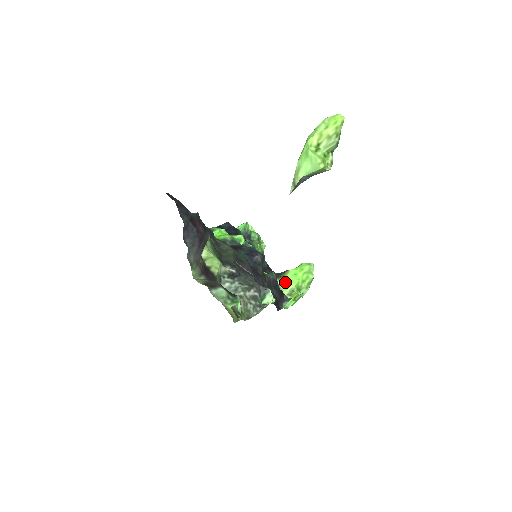
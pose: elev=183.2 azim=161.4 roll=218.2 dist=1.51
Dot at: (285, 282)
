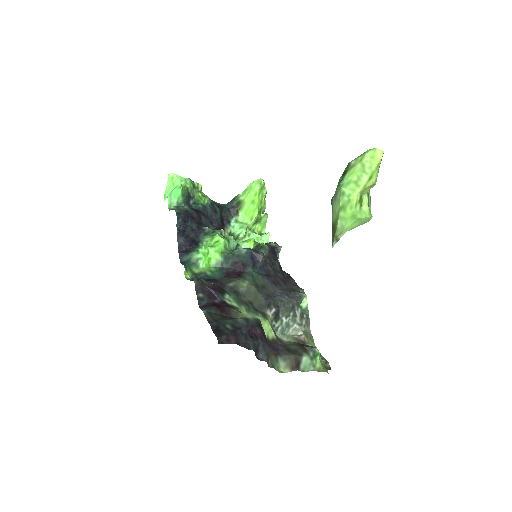
Dot at: (246, 215)
